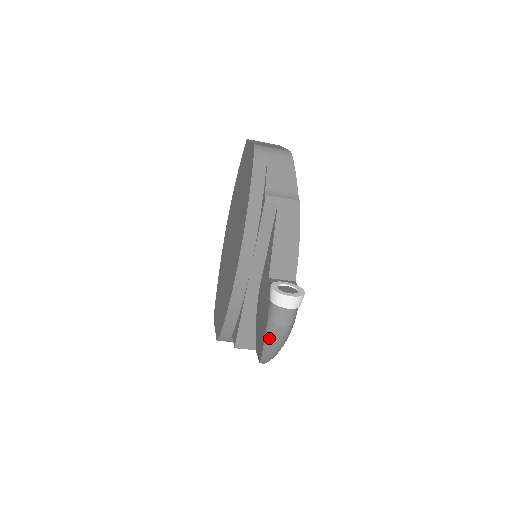
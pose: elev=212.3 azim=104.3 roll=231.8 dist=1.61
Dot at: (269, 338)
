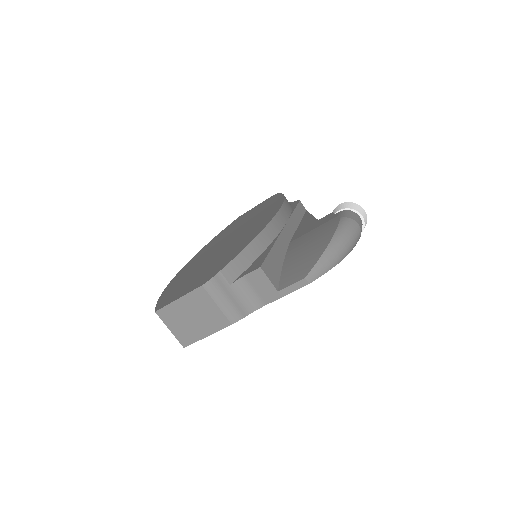
Dot at: (342, 230)
